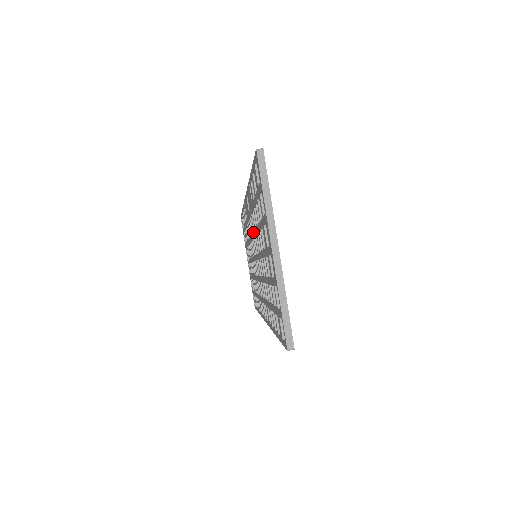
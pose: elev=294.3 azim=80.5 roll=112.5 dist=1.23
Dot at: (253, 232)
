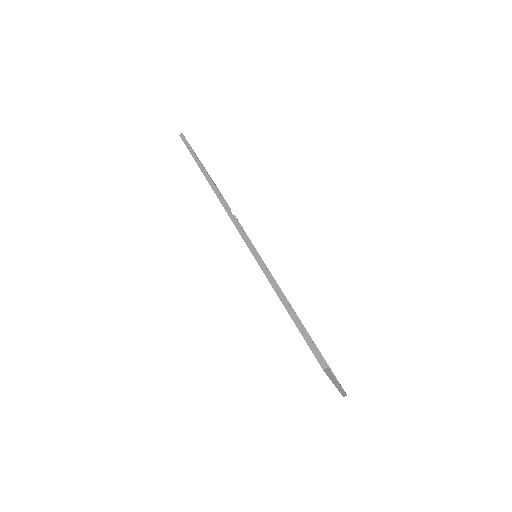
Dot at: occluded
